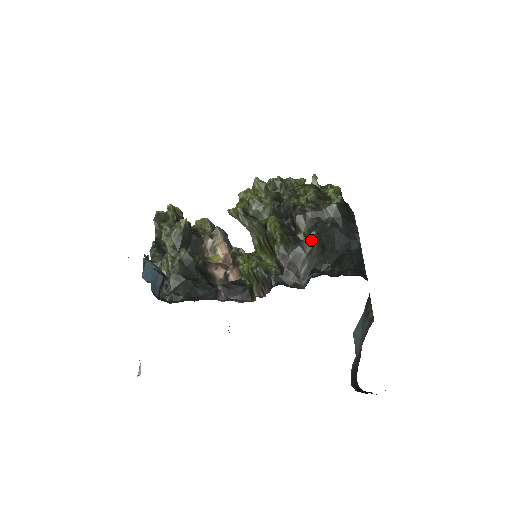
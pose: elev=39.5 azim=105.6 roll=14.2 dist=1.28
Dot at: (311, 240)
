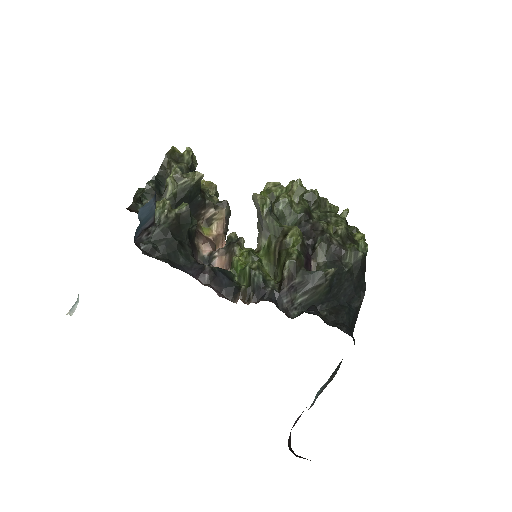
Dot at: (326, 275)
